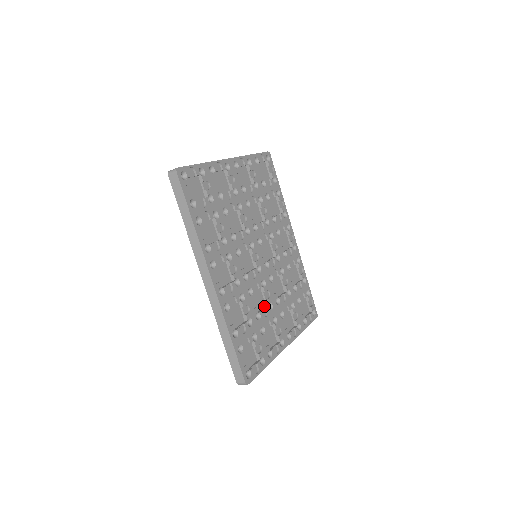
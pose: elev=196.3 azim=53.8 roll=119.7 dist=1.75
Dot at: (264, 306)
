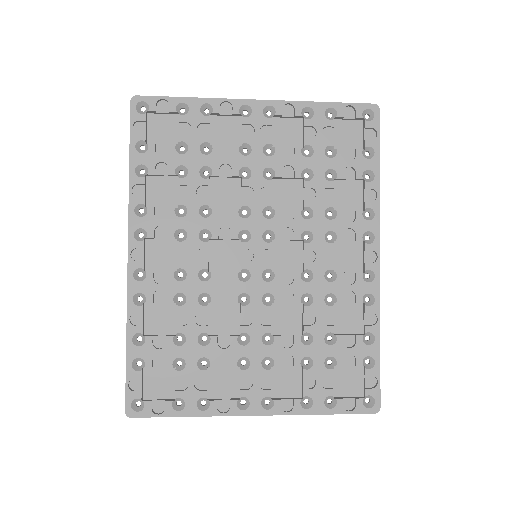
Dot at: (236, 333)
